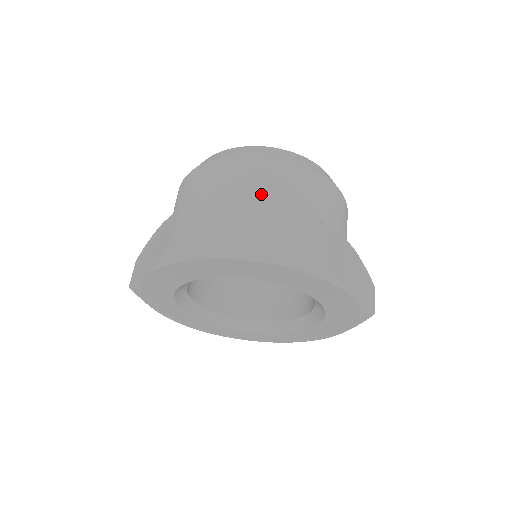
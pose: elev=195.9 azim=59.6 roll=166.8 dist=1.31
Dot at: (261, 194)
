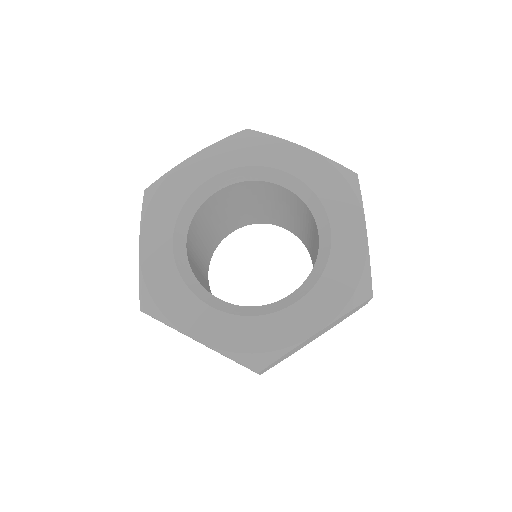
Dot at: occluded
